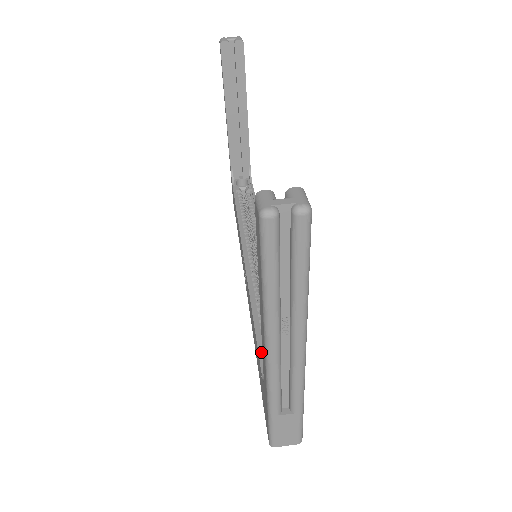
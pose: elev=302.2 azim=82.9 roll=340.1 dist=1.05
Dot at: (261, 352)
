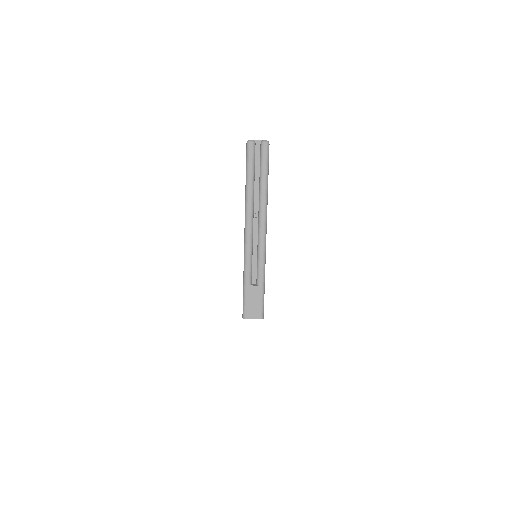
Dot at: occluded
